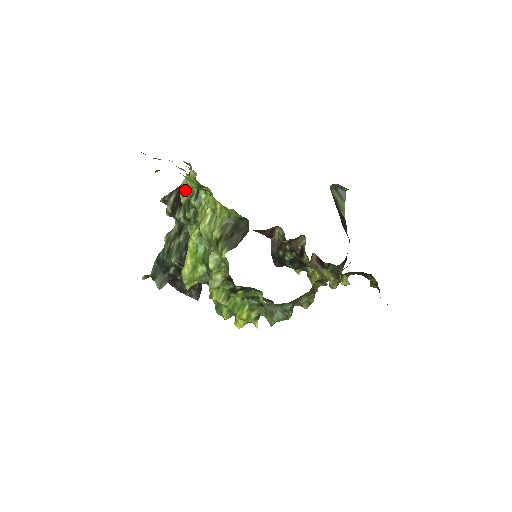
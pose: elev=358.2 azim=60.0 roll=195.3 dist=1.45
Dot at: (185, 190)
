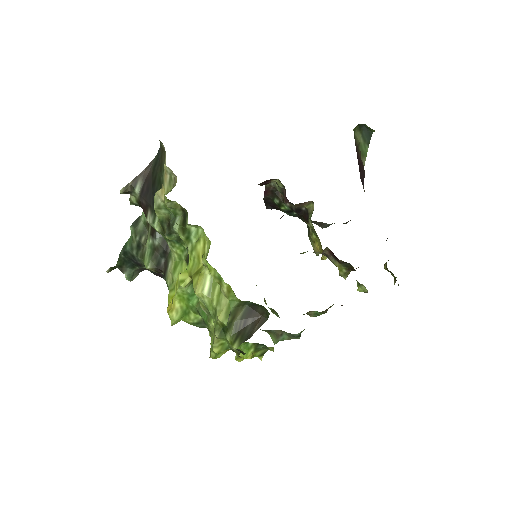
Dot at: (162, 207)
